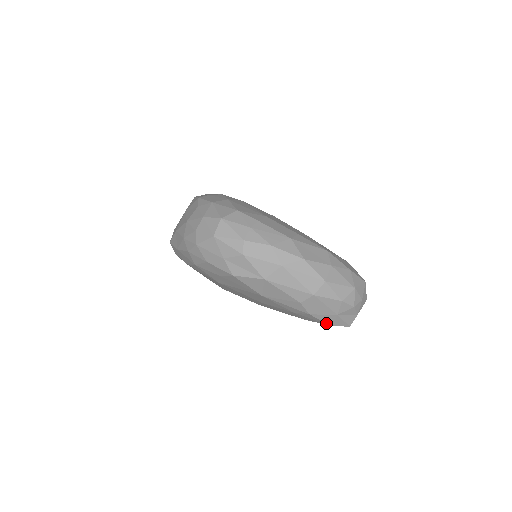
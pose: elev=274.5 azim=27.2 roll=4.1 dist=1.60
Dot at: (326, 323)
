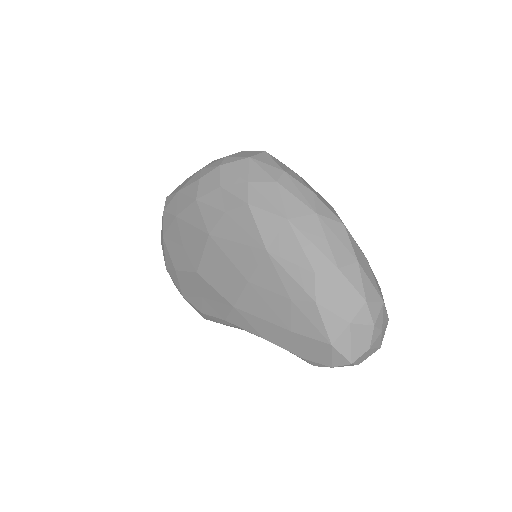
Dot at: (327, 335)
